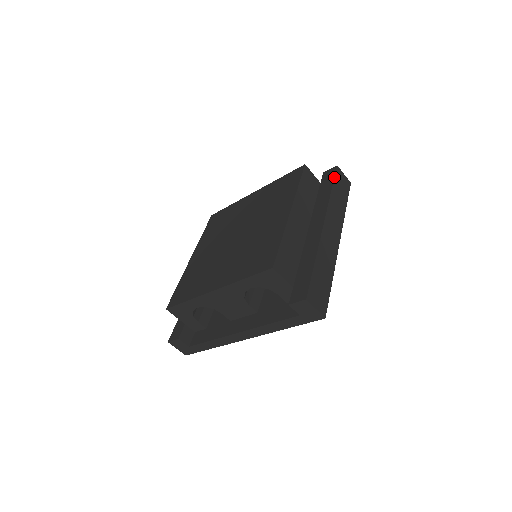
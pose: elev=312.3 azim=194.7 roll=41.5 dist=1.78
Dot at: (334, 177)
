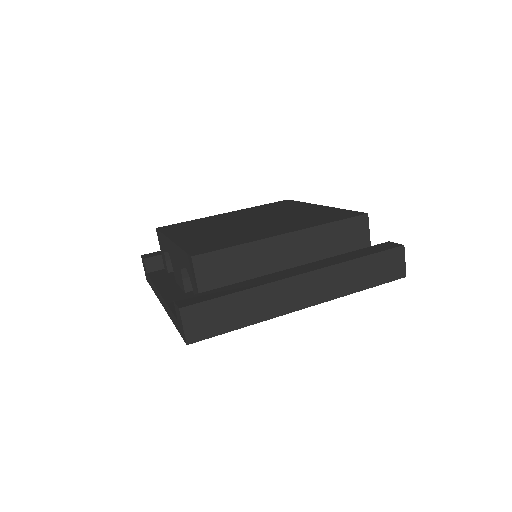
Dot at: (382, 251)
